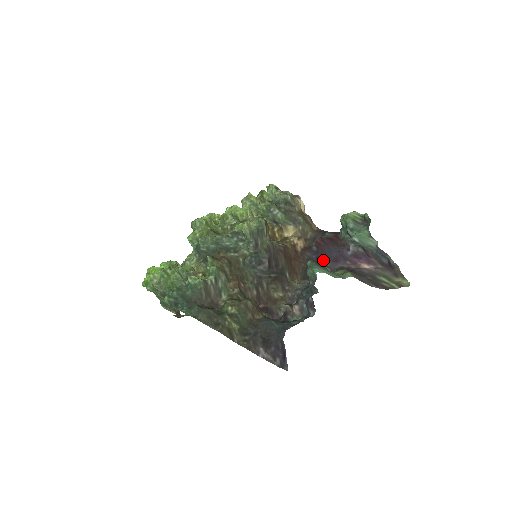
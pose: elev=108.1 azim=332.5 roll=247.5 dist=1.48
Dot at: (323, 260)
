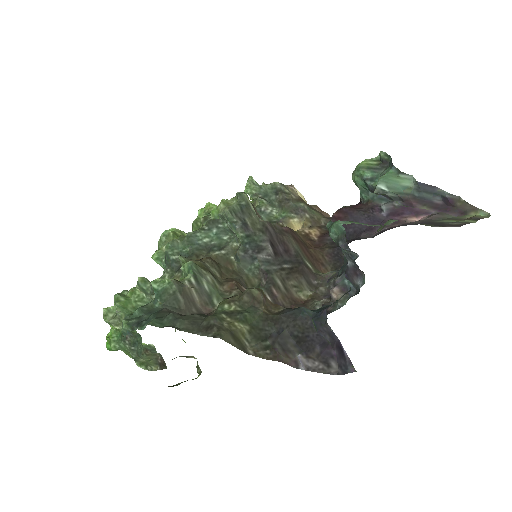
Dot at: (352, 235)
